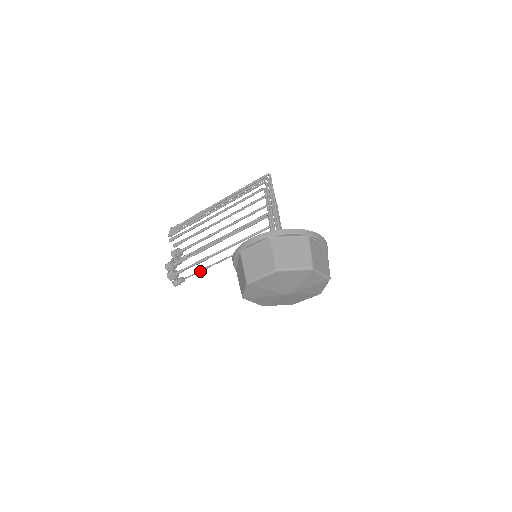
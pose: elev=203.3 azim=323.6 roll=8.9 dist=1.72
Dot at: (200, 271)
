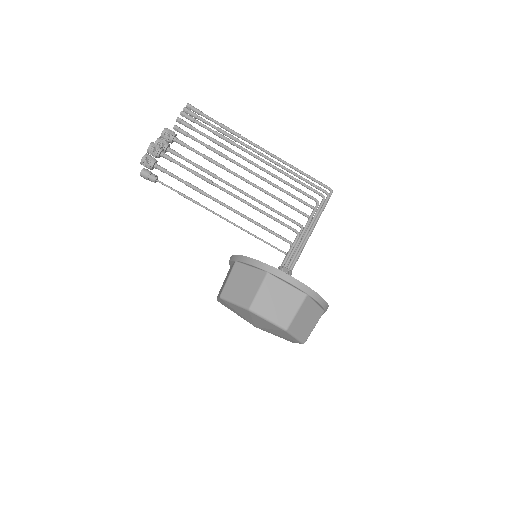
Dot at: (184, 196)
